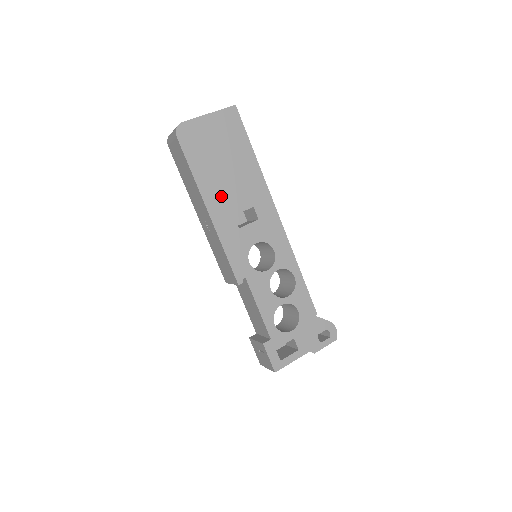
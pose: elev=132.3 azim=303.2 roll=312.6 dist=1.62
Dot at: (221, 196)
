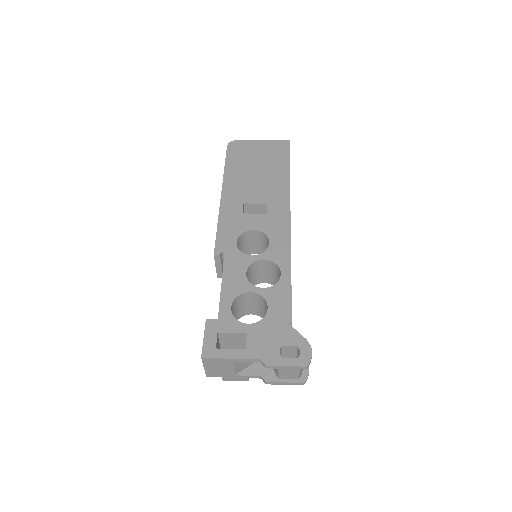
Dot at: (240, 188)
